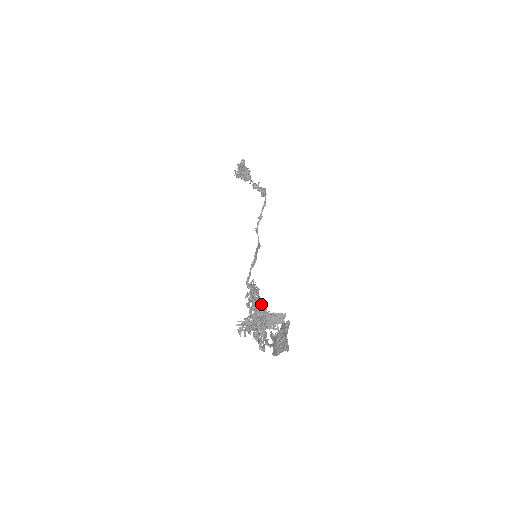
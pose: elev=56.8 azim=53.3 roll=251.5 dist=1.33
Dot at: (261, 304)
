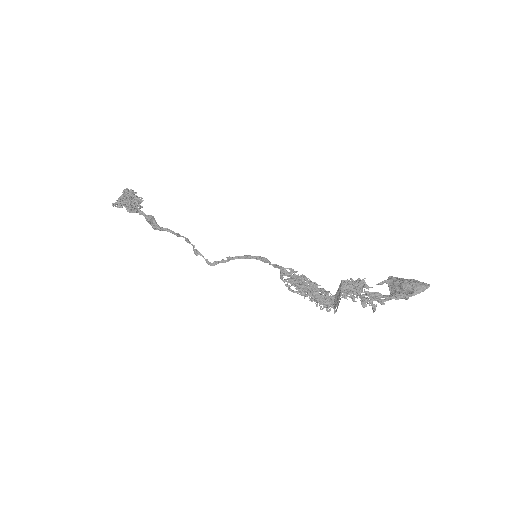
Dot at: (316, 286)
